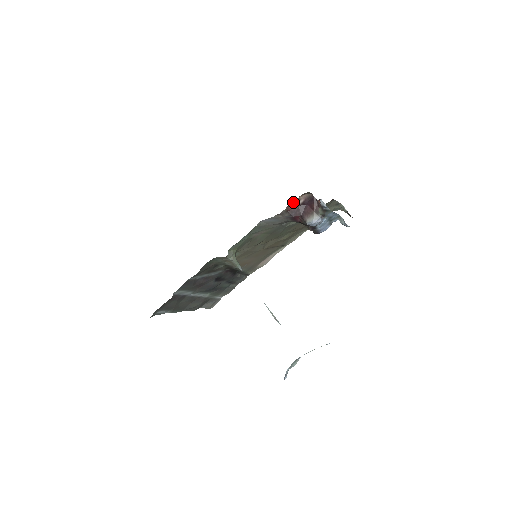
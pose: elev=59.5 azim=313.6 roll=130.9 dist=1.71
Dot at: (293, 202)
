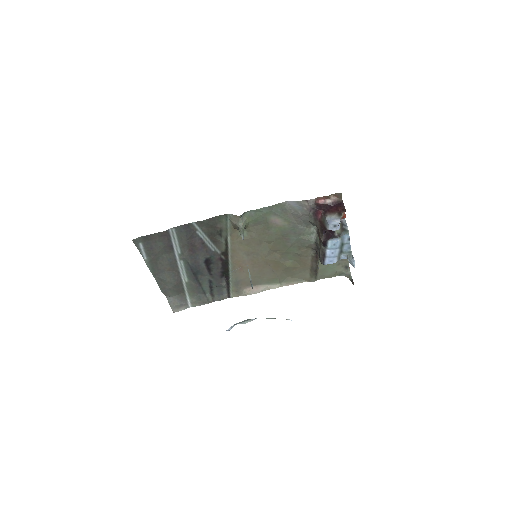
Dot at: (324, 196)
